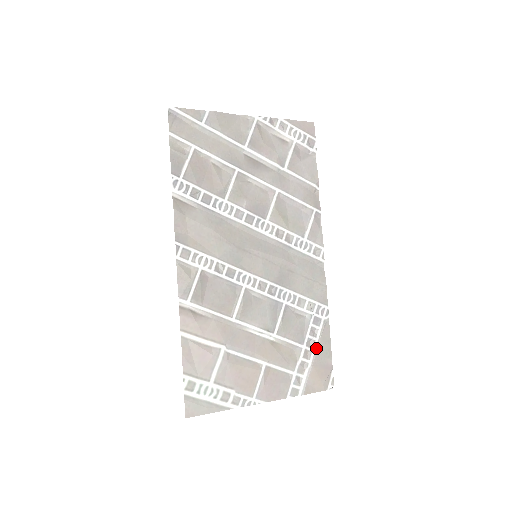
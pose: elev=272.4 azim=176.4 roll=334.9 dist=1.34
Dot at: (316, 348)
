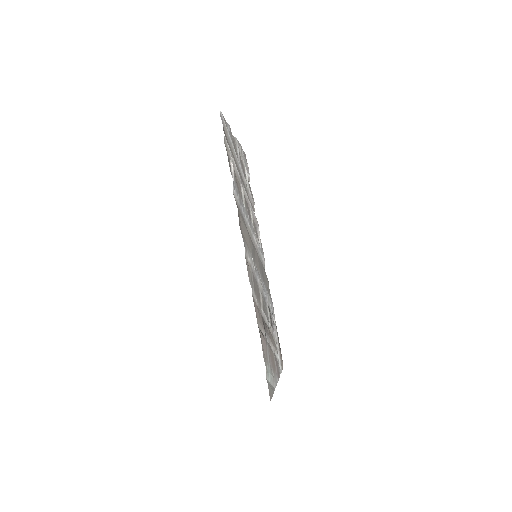
Dot at: (277, 334)
